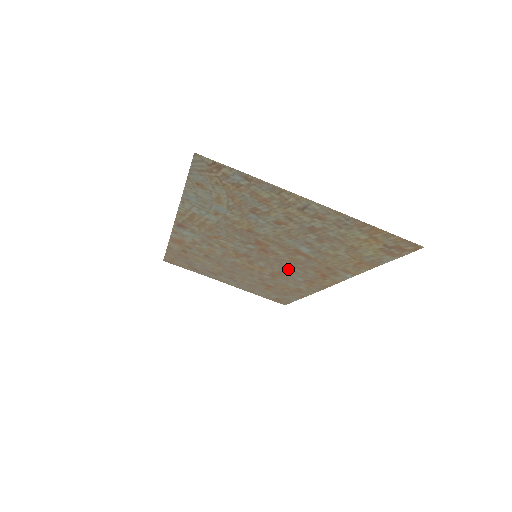
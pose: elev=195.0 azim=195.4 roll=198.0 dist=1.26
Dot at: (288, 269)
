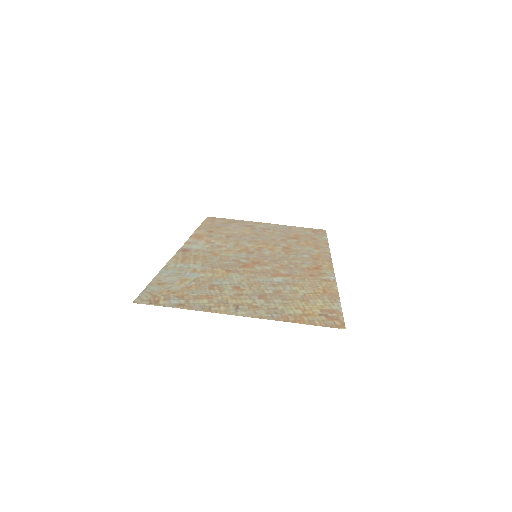
Dot at: (288, 258)
